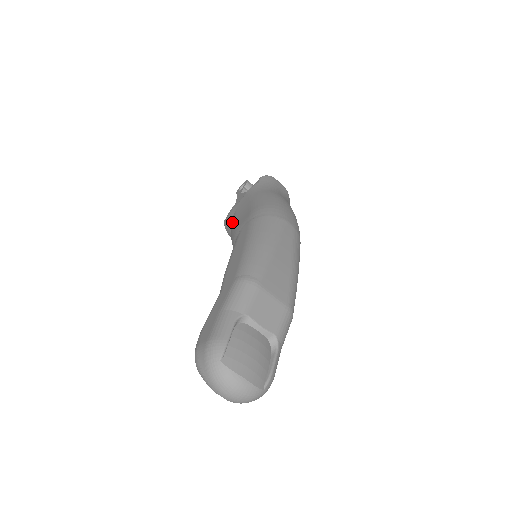
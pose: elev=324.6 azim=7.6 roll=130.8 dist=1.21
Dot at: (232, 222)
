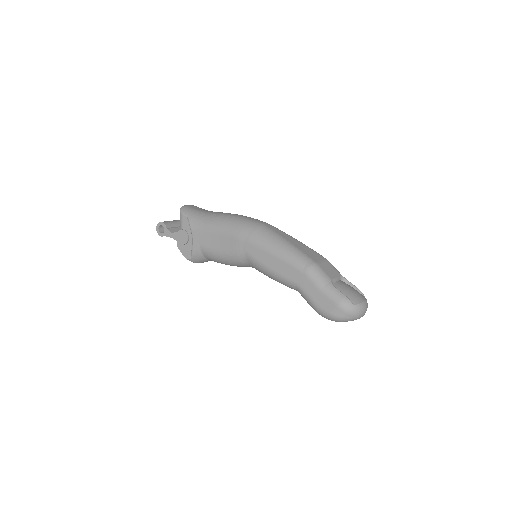
Dot at: (210, 253)
